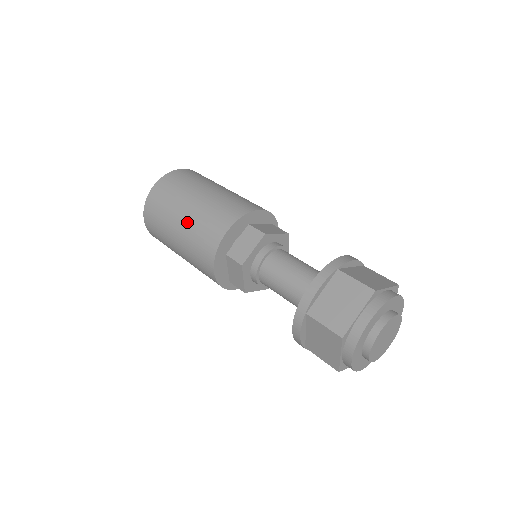
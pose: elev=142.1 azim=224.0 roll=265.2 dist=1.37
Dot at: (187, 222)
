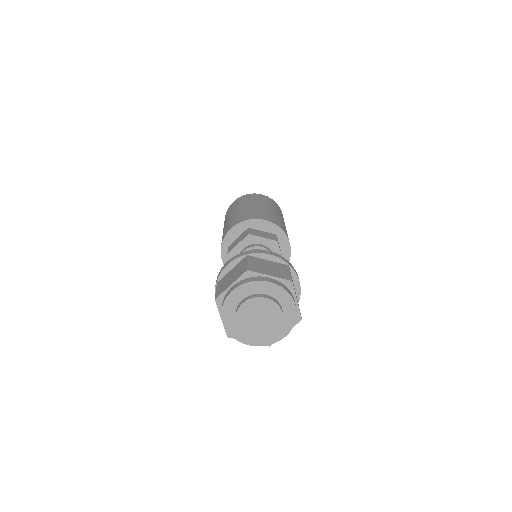
Dot at: (254, 207)
